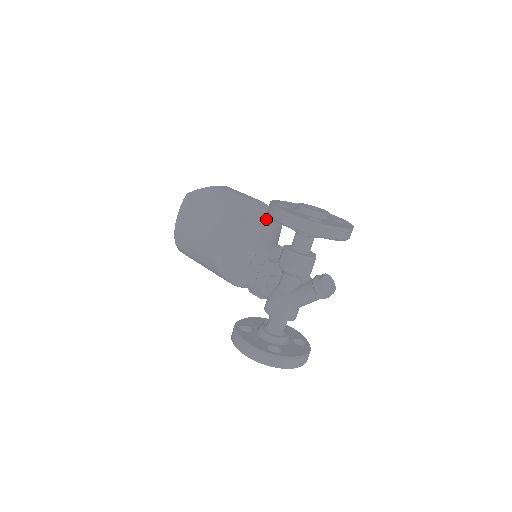
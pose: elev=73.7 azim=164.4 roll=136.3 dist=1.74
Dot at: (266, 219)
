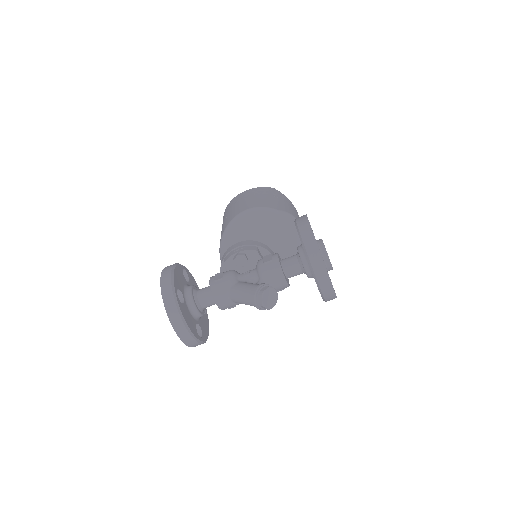
Dot at: (293, 246)
